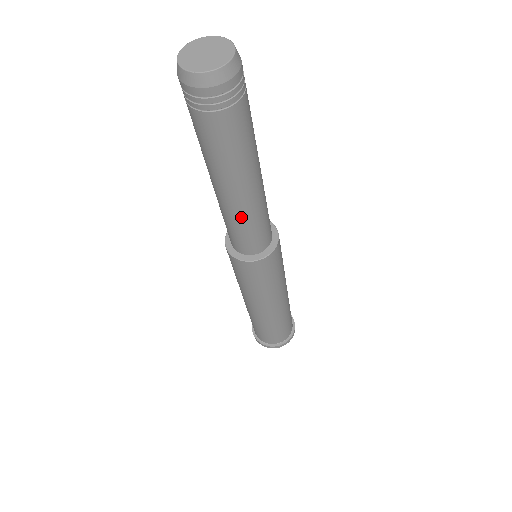
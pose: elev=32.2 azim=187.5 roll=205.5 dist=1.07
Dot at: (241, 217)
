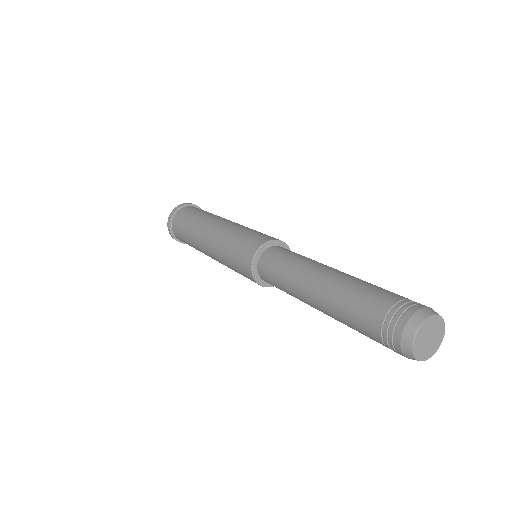
Dot at: occluded
